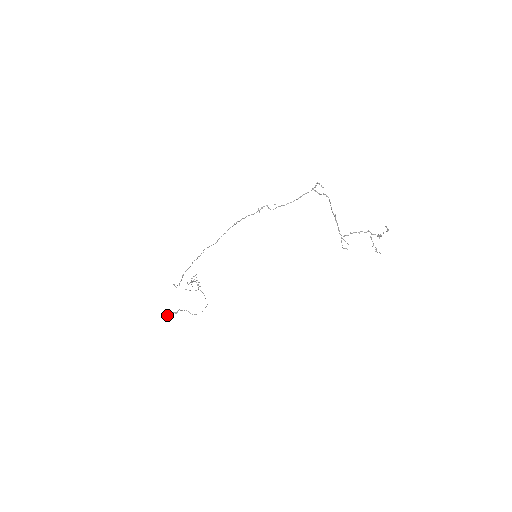
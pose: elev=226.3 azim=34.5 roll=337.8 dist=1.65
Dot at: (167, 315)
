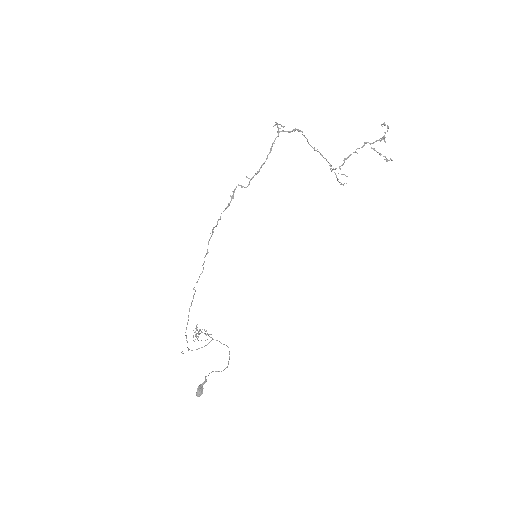
Dot at: (197, 392)
